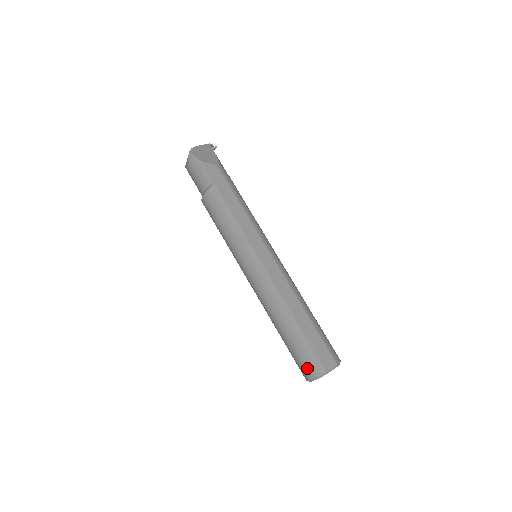
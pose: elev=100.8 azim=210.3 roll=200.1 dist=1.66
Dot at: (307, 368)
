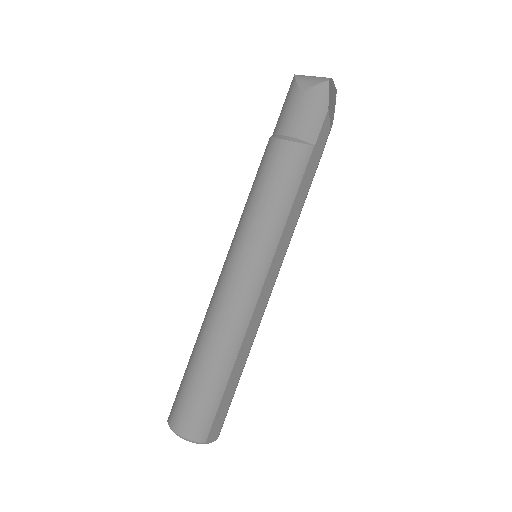
Dot at: (191, 423)
